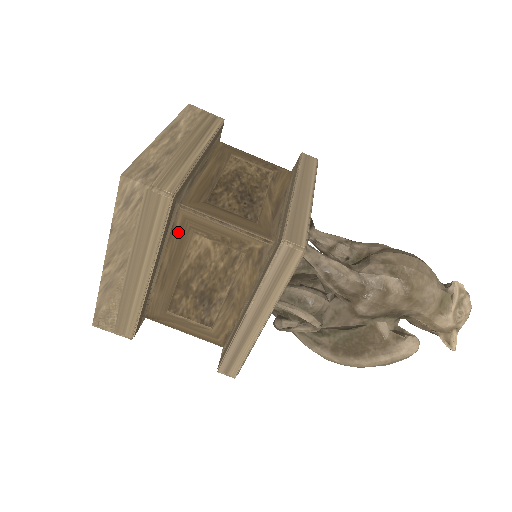
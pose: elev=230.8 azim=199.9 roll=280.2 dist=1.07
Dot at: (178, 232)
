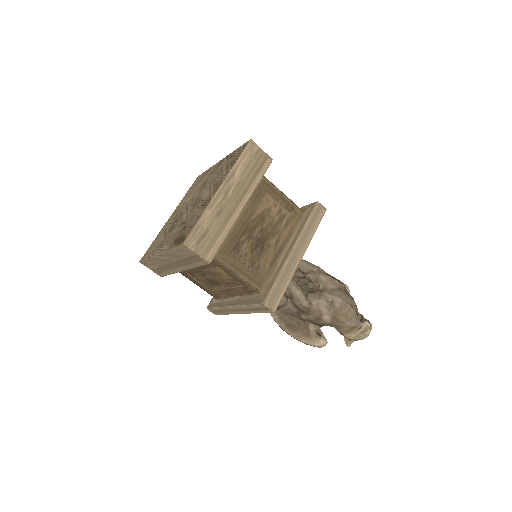
Dot at: occluded
